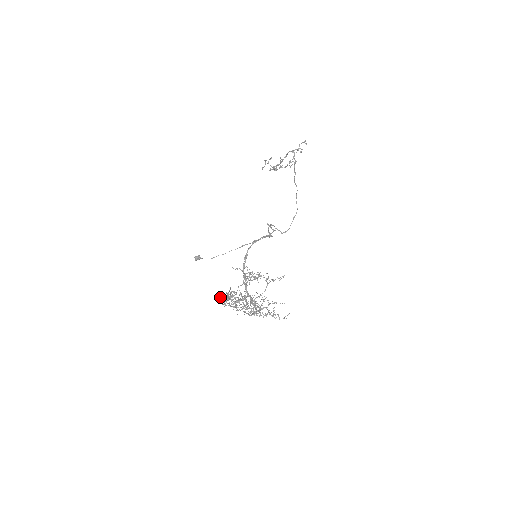
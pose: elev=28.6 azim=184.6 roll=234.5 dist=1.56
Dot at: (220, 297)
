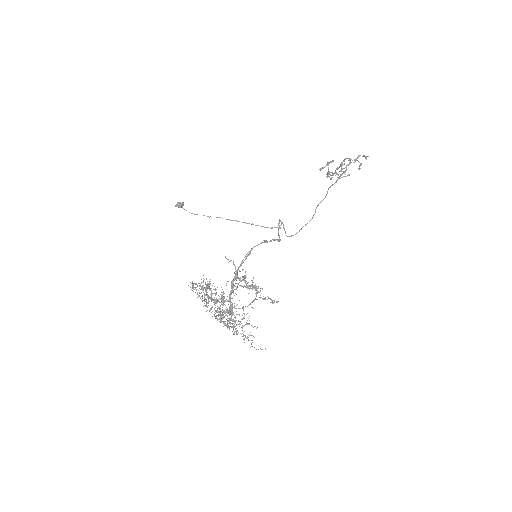
Dot at: (197, 285)
